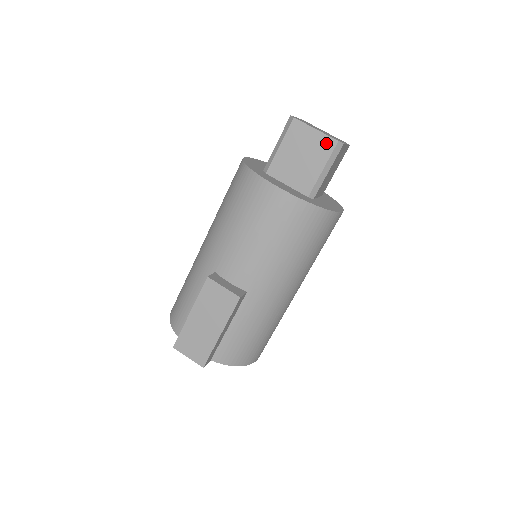
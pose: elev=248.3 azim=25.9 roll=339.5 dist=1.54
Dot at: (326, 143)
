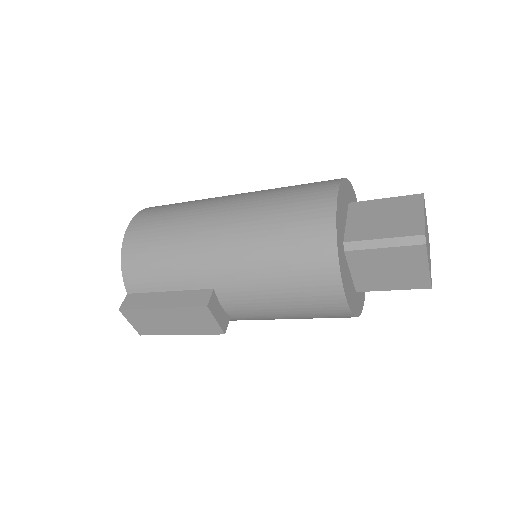
Dot at: (421, 281)
